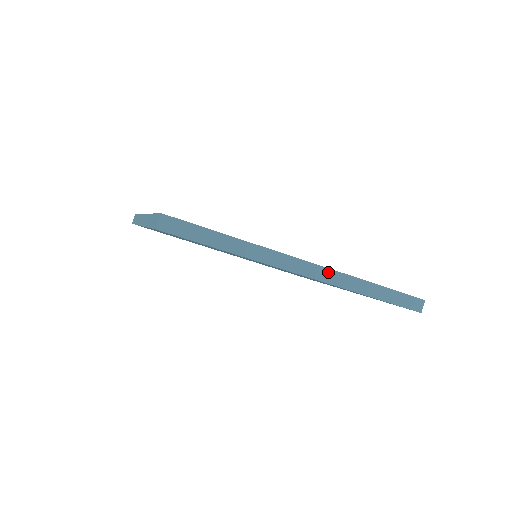
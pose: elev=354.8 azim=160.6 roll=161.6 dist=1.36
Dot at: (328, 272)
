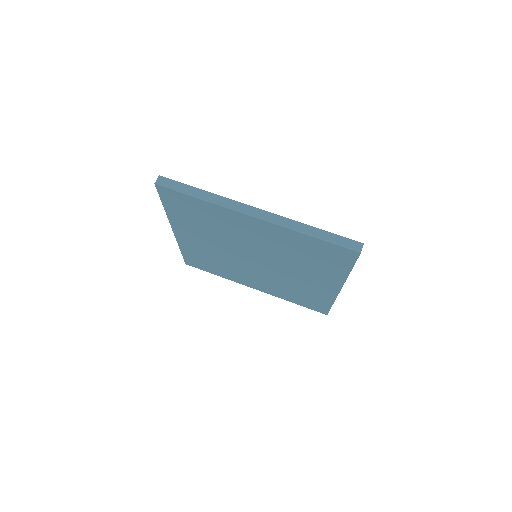
Dot at: (273, 216)
